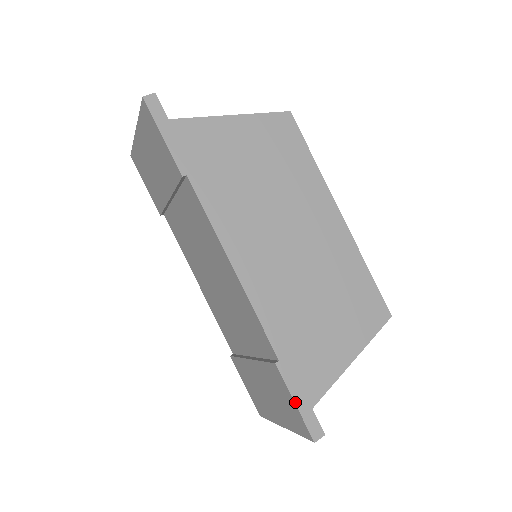
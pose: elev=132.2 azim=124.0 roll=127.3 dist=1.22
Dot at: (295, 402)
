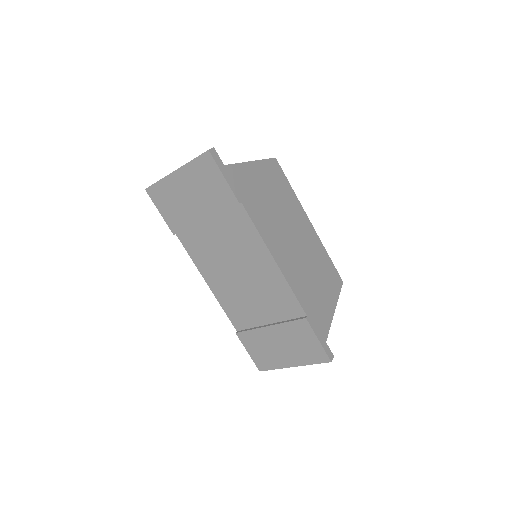
Dot at: (319, 340)
